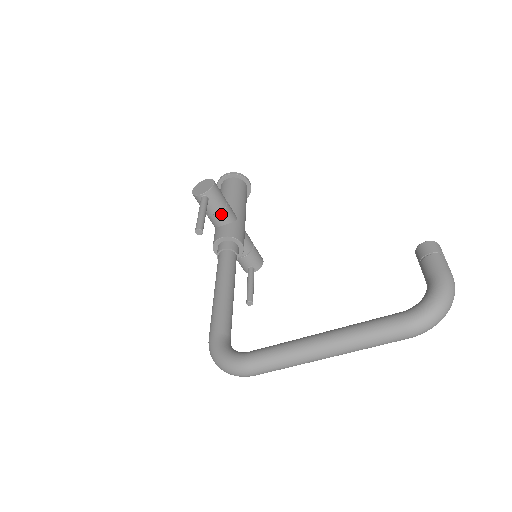
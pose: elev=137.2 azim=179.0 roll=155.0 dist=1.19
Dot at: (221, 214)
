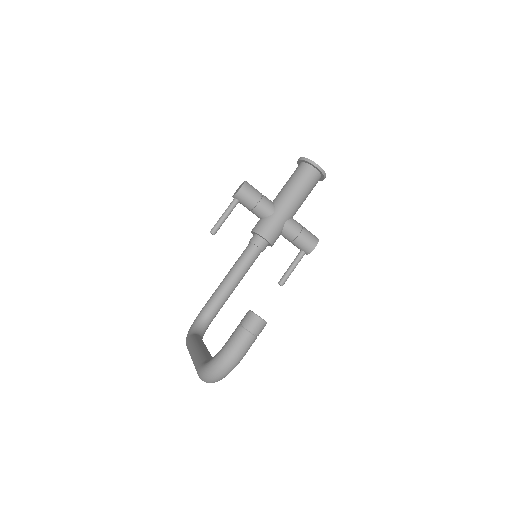
Dot at: (254, 211)
